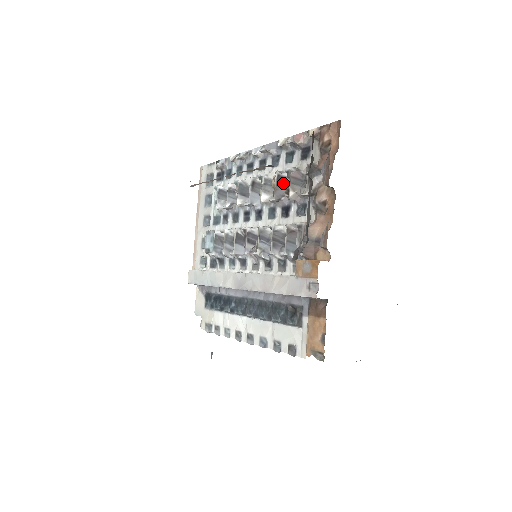
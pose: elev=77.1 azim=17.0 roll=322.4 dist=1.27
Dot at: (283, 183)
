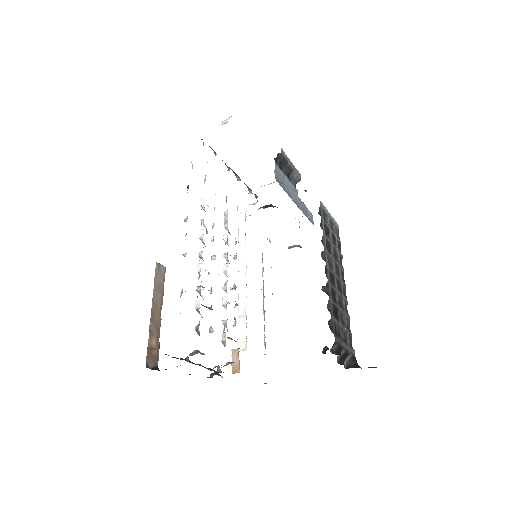
Dot at: occluded
